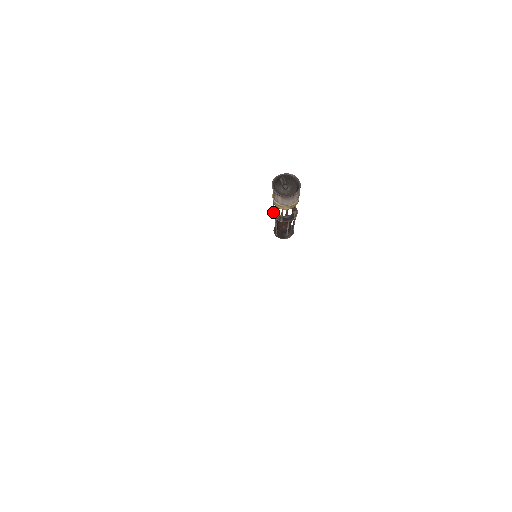
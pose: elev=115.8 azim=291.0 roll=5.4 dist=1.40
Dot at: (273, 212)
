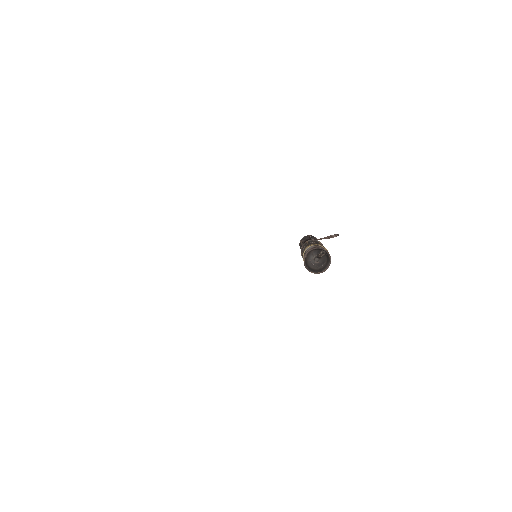
Dot at: (306, 242)
